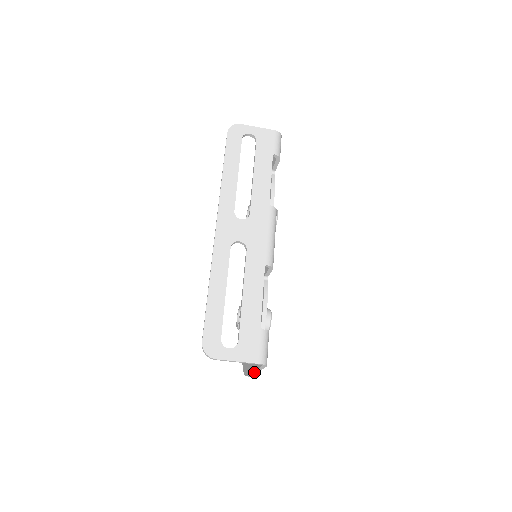
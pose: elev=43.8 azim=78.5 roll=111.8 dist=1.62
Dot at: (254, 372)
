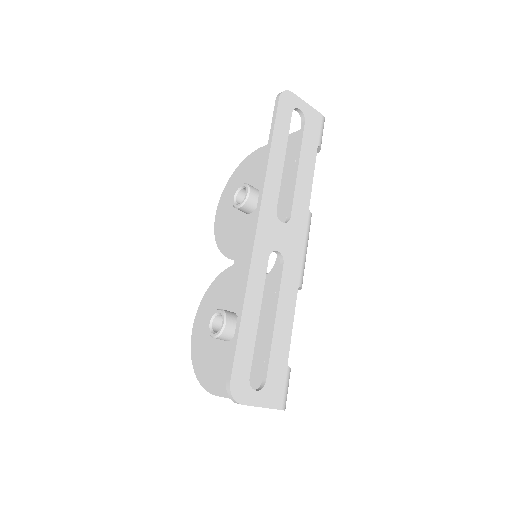
Dot at: occluded
